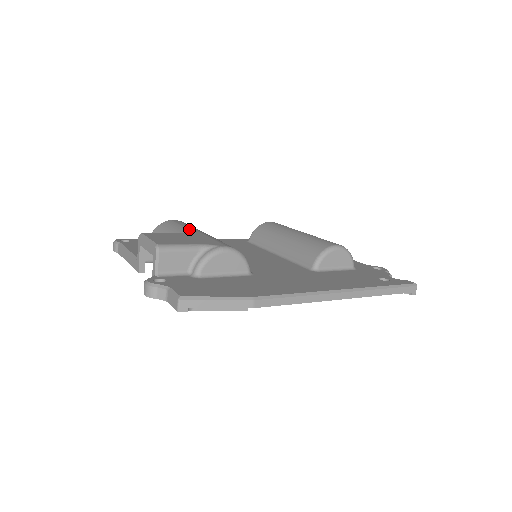
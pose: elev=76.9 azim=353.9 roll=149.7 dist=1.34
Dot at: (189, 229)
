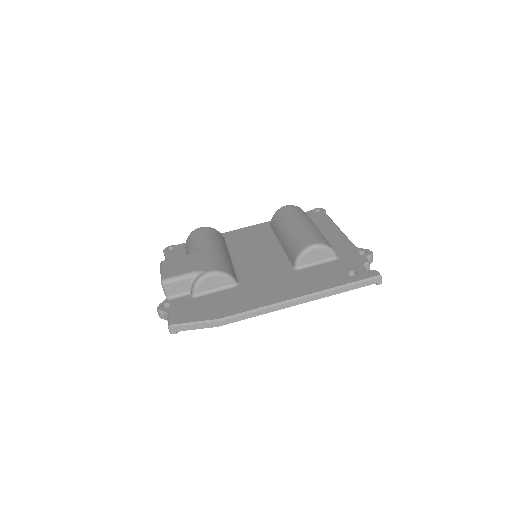
Dot at: (201, 244)
